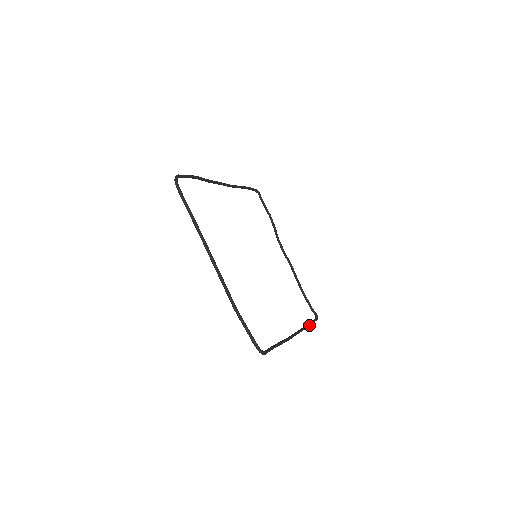
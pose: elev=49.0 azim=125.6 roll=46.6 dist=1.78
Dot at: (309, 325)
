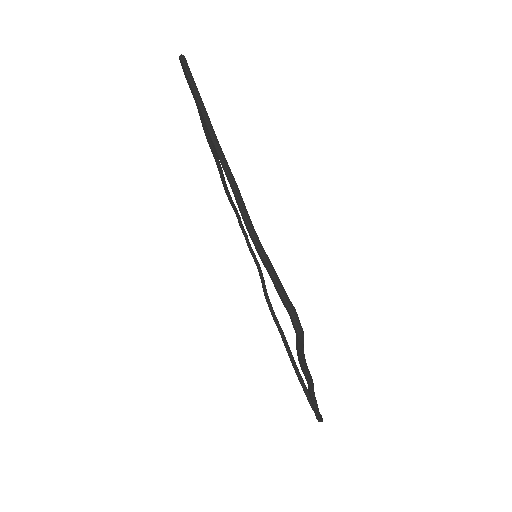
Dot at: (319, 412)
